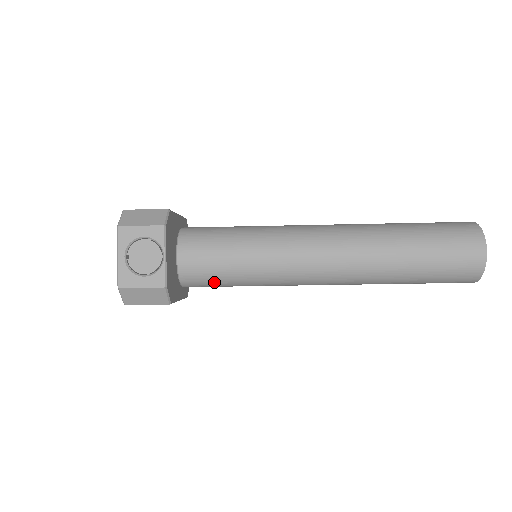
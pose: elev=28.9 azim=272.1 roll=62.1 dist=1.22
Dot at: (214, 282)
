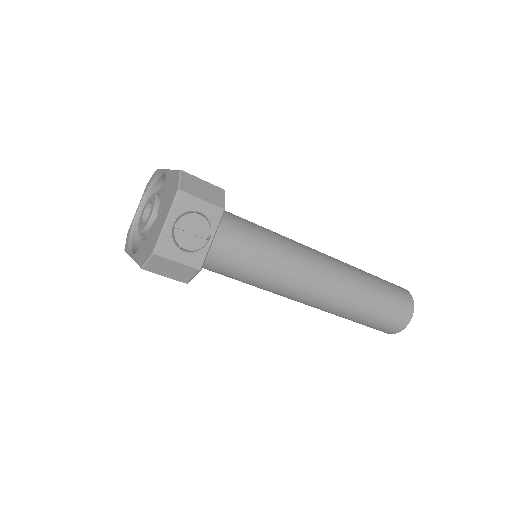
Dot at: (216, 268)
